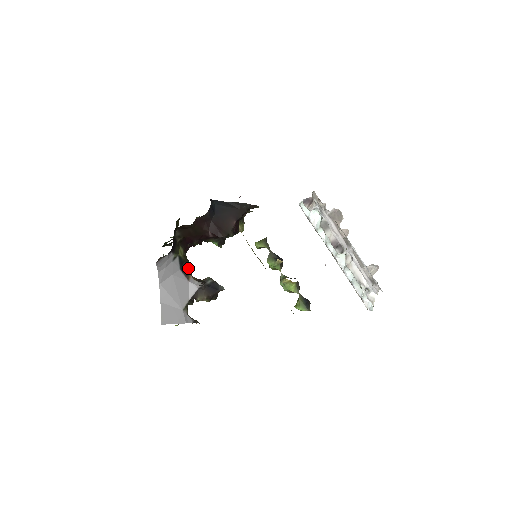
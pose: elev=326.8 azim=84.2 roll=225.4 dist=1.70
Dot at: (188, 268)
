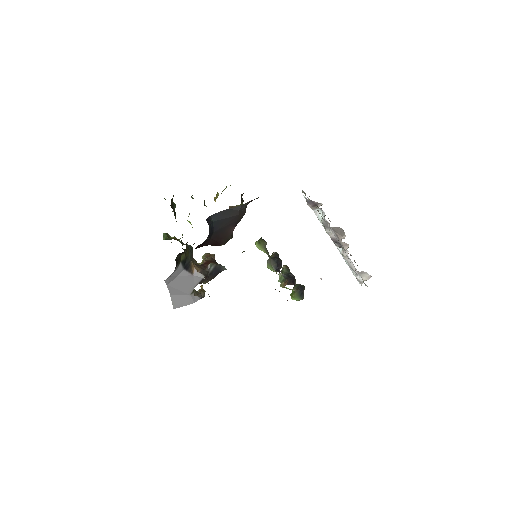
Dot at: (190, 260)
